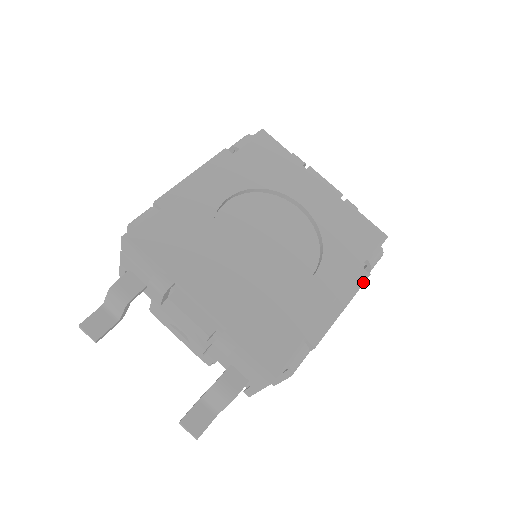
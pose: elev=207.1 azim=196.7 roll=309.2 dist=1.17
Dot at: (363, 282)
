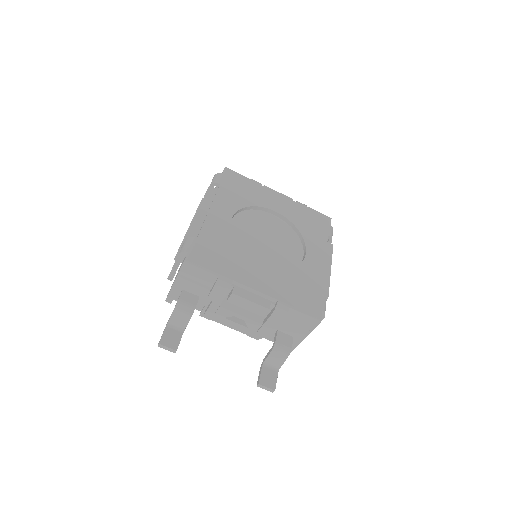
Dot at: (332, 250)
